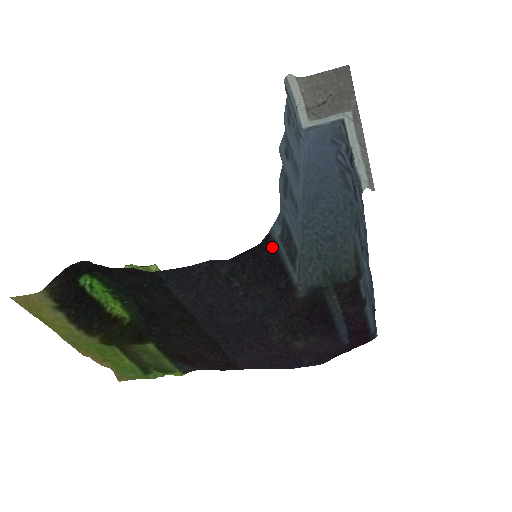
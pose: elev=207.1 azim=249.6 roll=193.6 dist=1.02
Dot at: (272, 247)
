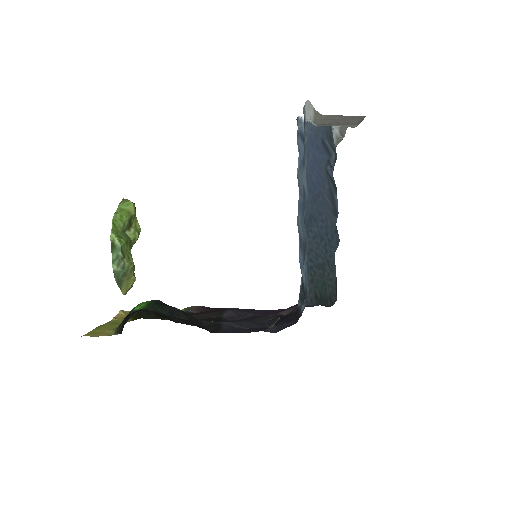
Dot at: (298, 313)
